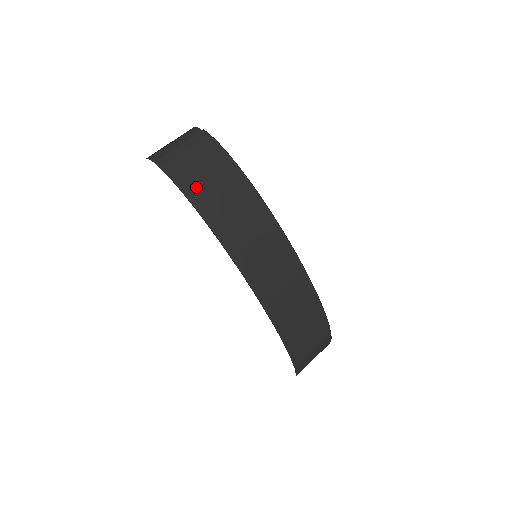
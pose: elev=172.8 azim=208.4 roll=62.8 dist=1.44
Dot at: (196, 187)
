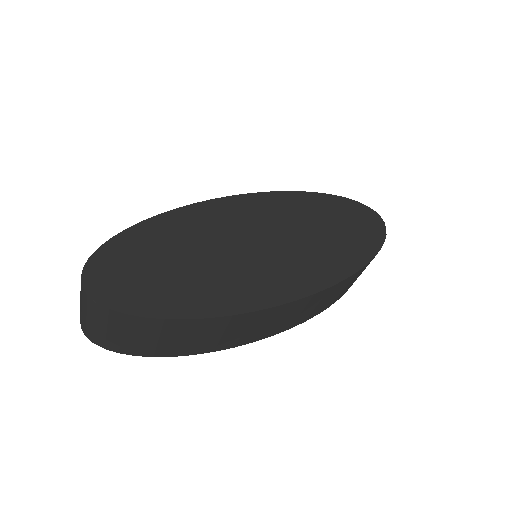
Dot at: (152, 349)
